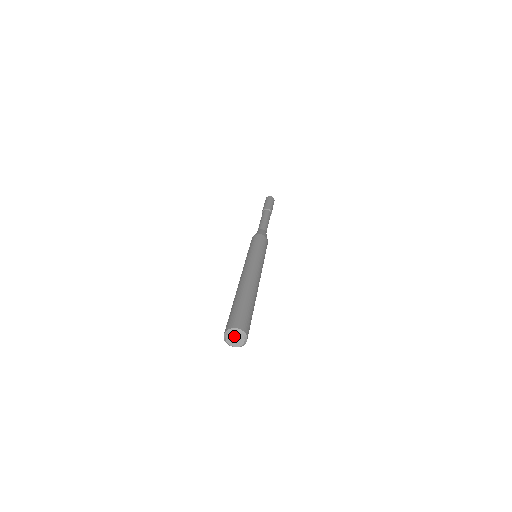
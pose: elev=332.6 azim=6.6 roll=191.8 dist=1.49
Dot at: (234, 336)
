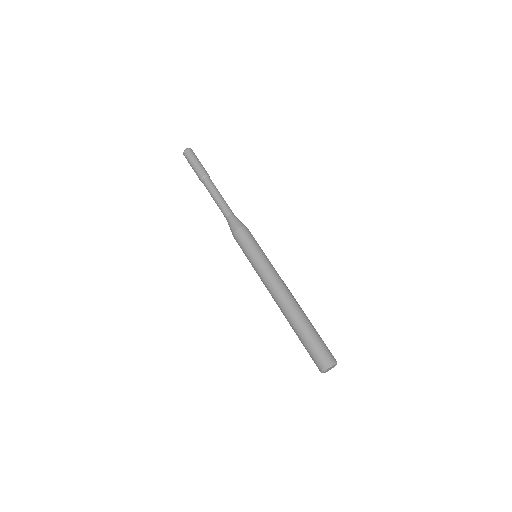
Dot at: (330, 368)
